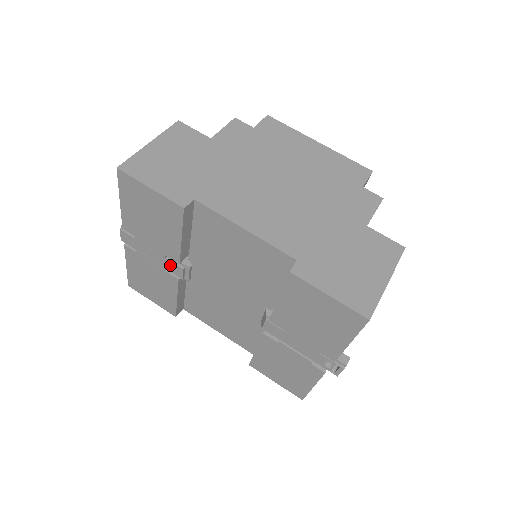
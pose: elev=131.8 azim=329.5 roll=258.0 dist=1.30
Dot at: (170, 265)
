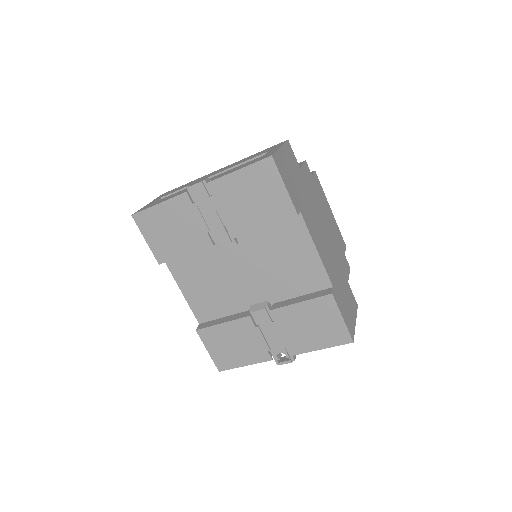
Dot at: (221, 233)
